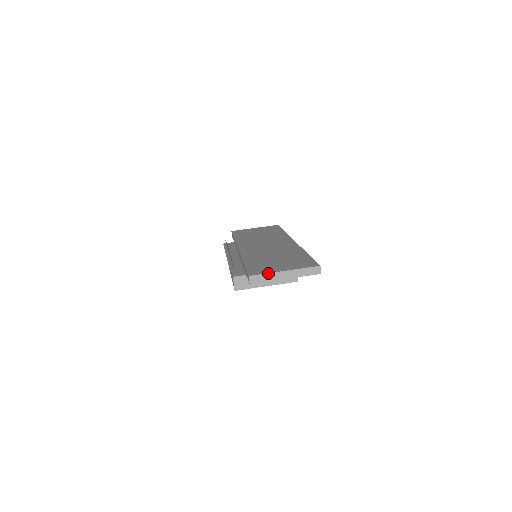
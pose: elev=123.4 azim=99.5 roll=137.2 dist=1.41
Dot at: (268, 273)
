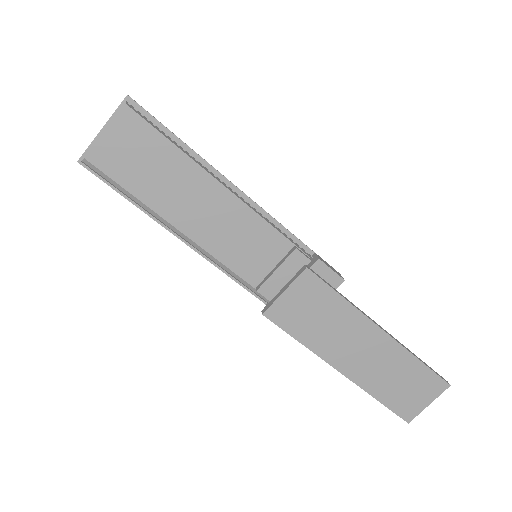
Dot at: occluded
